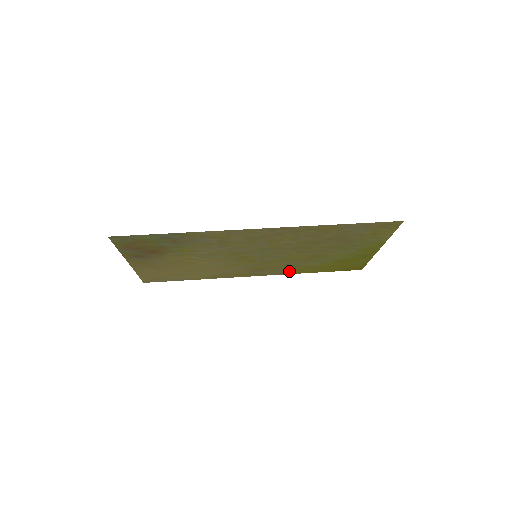
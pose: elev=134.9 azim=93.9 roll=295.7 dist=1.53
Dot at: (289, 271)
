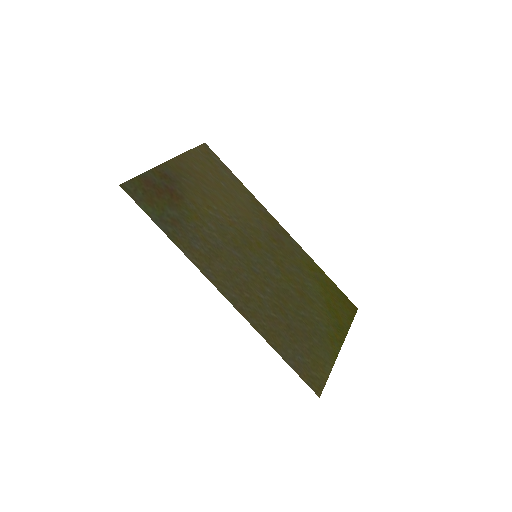
Dot at: (304, 257)
